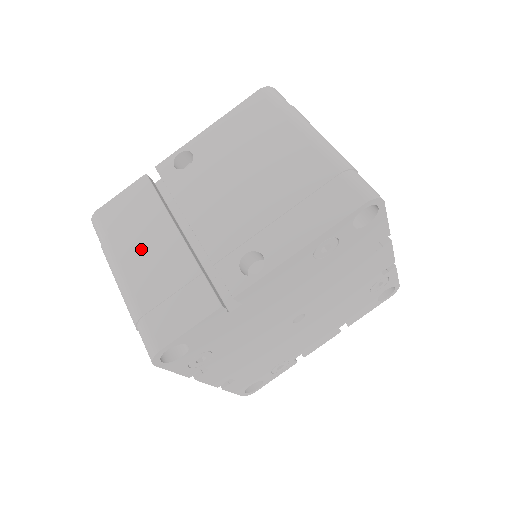
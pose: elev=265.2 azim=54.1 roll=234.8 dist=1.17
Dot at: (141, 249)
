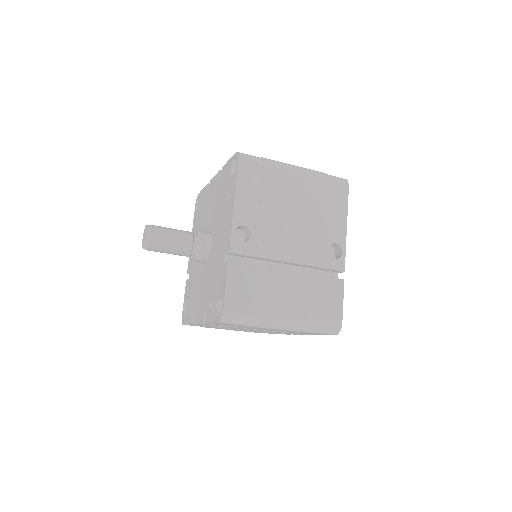
Dot at: (281, 298)
